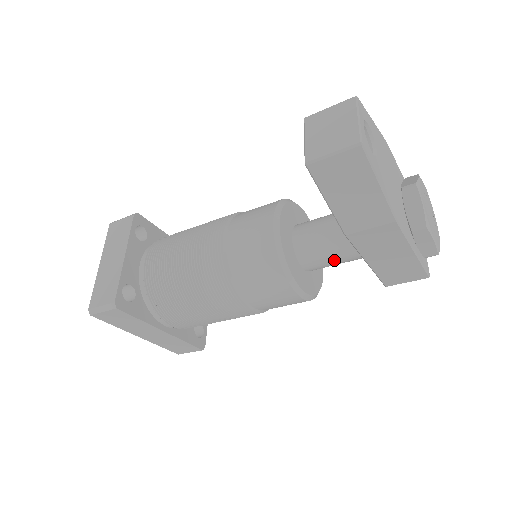
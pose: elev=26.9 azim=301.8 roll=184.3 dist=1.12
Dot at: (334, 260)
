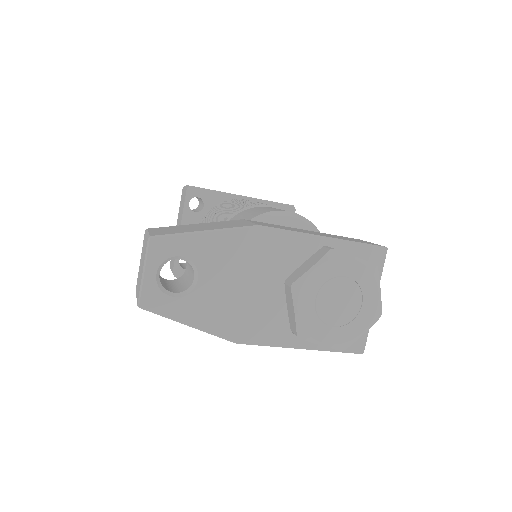
Dot at: occluded
